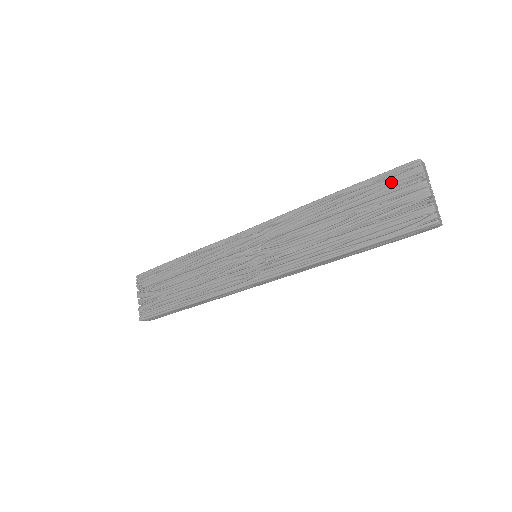
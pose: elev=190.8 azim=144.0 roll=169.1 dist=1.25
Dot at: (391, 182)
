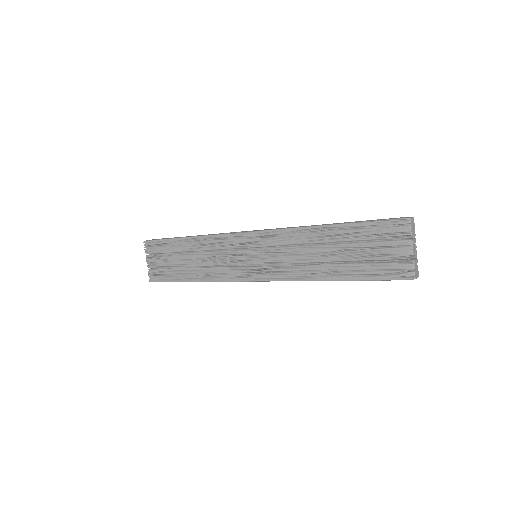
Dot at: (382, 232)
